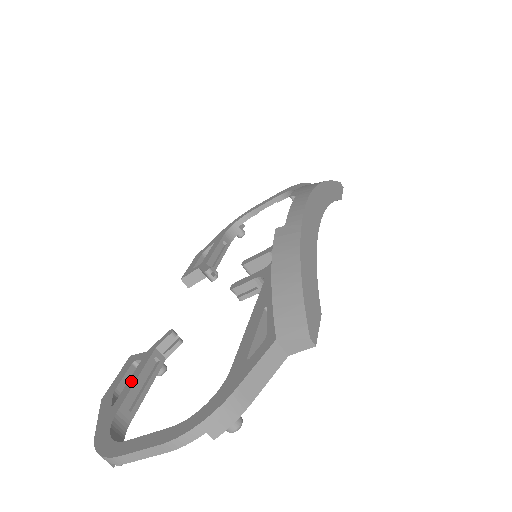
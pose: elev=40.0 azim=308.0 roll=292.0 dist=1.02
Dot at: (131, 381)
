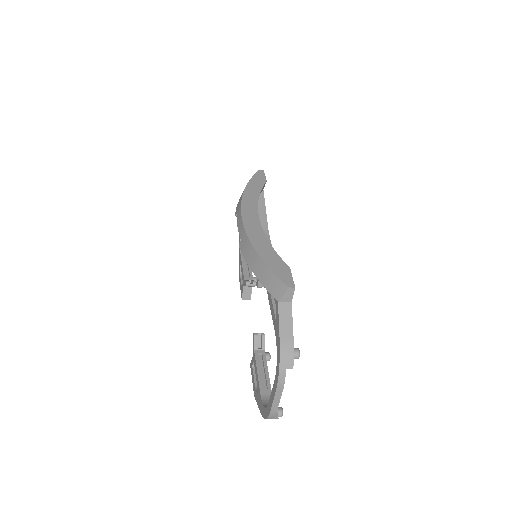
Dot at: (256, 376)
